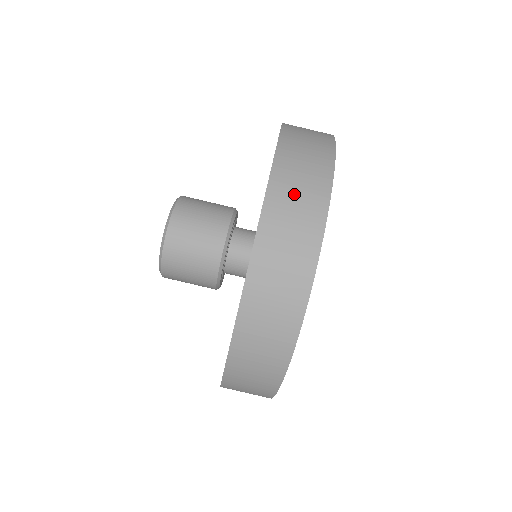
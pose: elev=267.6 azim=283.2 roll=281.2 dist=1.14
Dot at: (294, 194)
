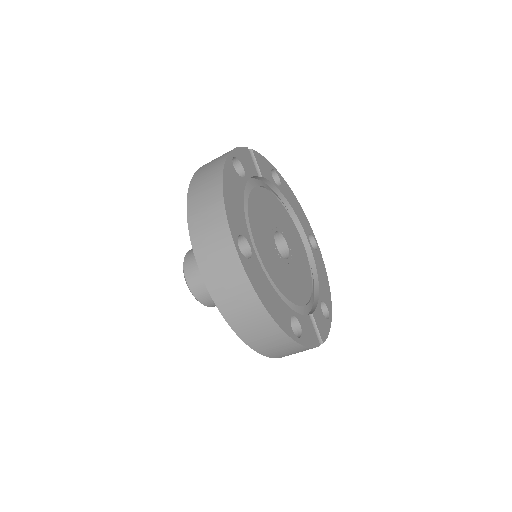
Dot at: (205, 228)
